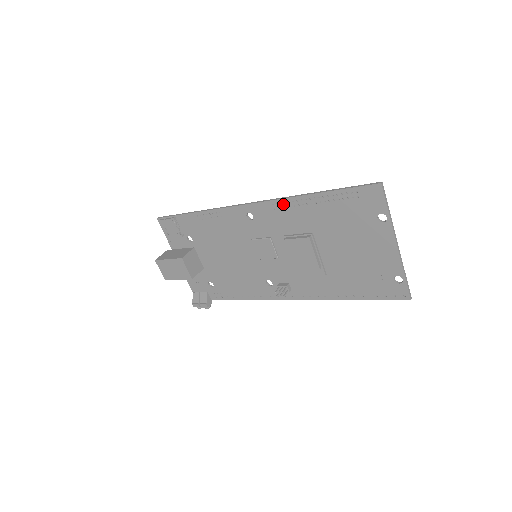
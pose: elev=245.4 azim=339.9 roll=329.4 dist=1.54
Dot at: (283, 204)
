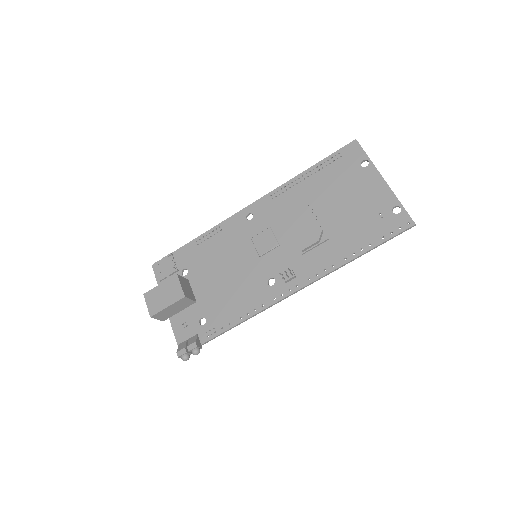
Dot at: (280, 191)
